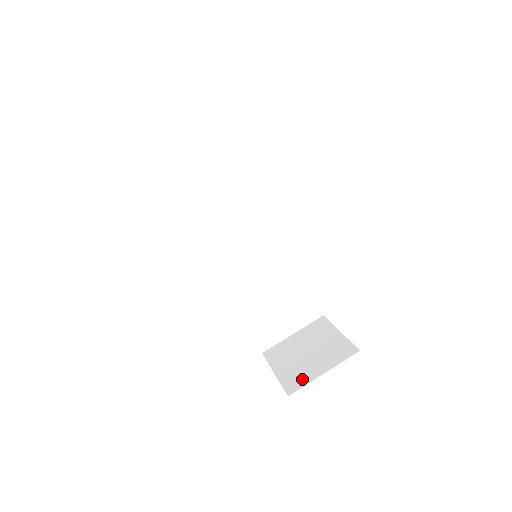
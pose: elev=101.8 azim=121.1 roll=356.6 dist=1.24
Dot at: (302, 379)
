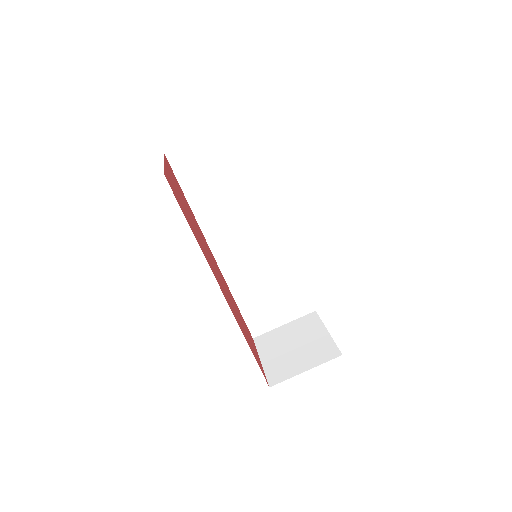
Dot at: (285, 373)
